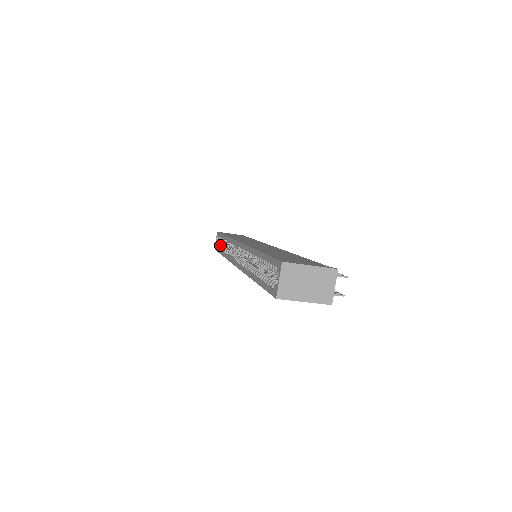
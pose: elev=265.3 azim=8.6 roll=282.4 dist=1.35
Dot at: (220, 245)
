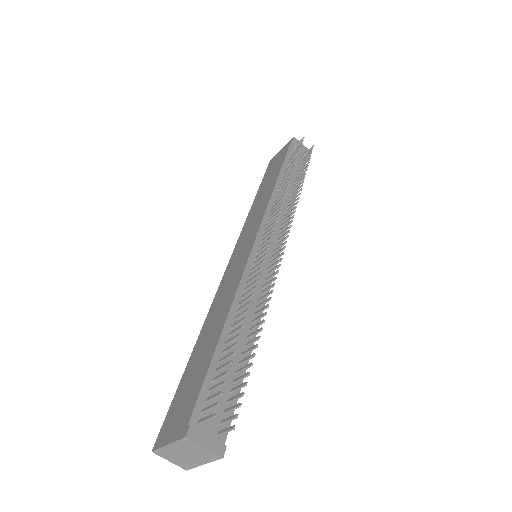
Dot at: occluded
